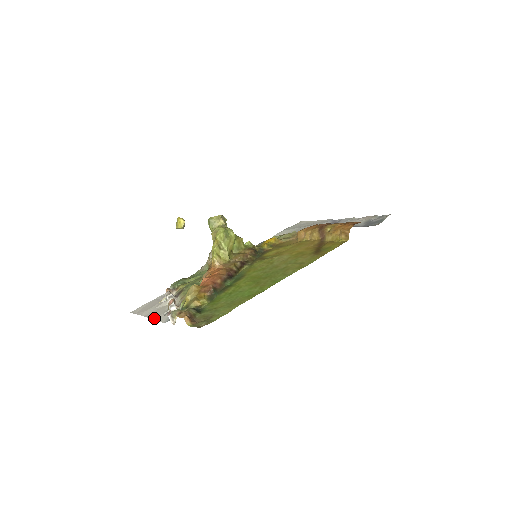
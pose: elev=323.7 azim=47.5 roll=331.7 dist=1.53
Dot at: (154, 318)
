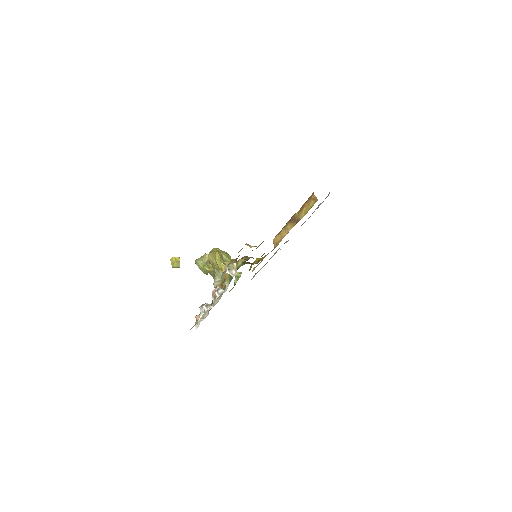
Dot at: occluded
